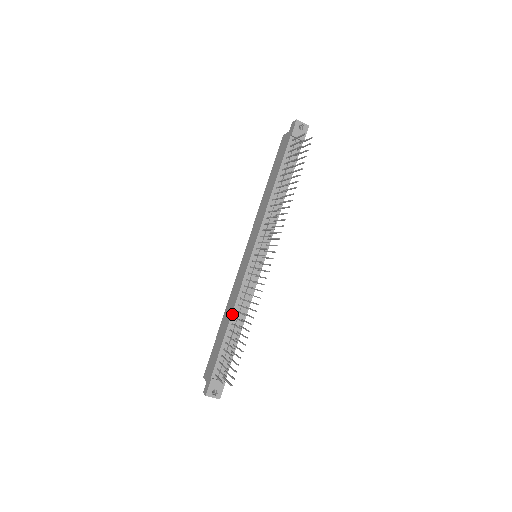
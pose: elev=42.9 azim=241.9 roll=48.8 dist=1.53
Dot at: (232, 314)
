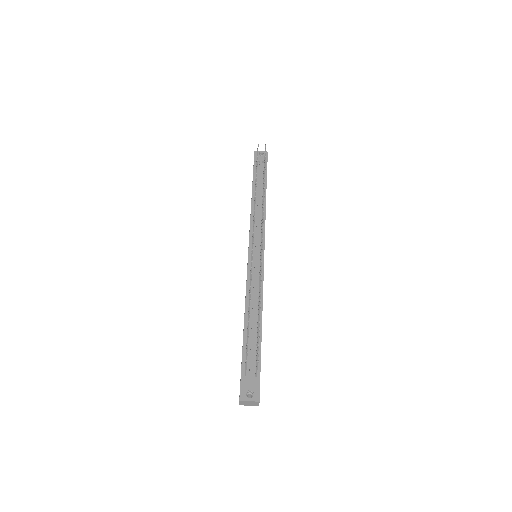
Dot at: (245, 308)
